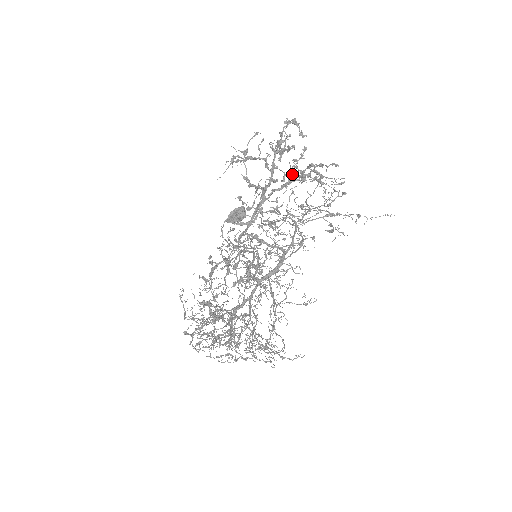
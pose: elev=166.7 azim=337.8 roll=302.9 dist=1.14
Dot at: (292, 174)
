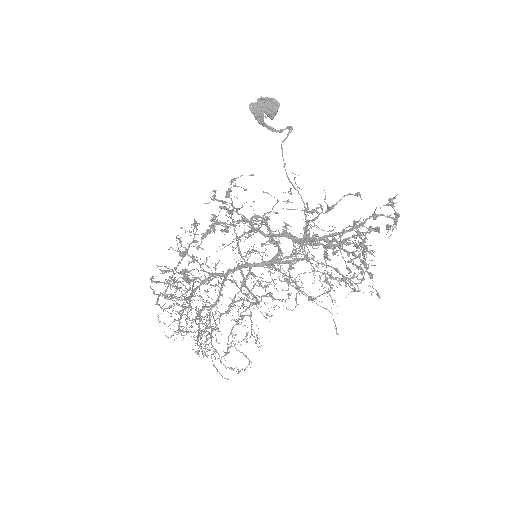
Dot at: (346, 242)
